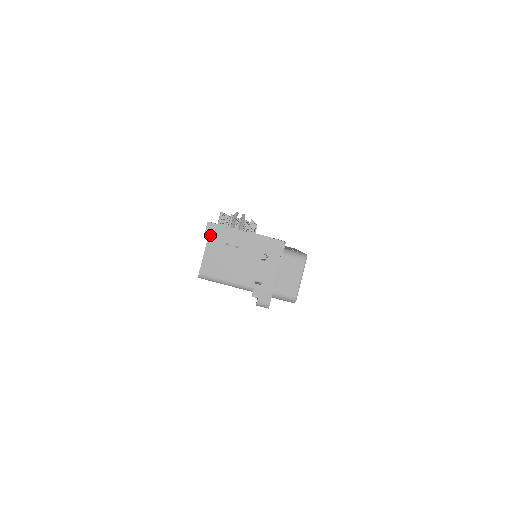
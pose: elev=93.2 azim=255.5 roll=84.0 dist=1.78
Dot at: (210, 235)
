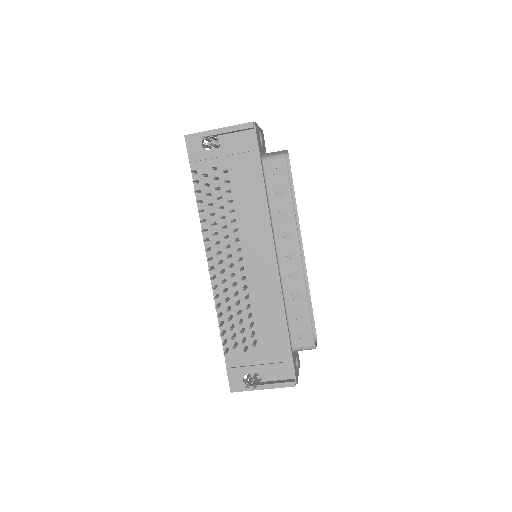
Dot at: occluded
